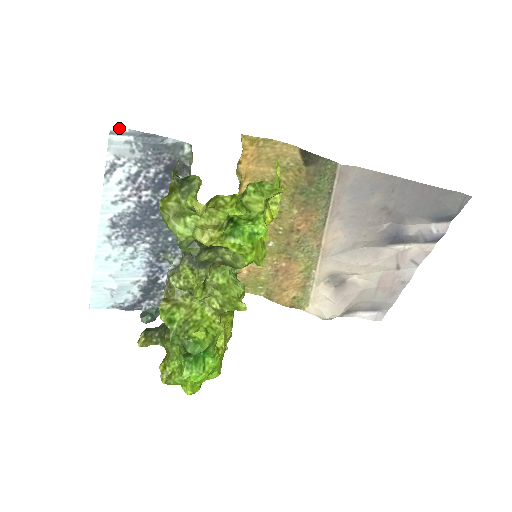
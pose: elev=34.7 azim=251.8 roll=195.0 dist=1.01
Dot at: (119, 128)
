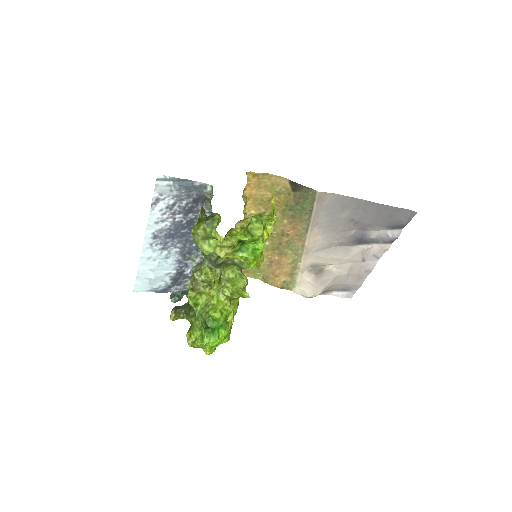
Dot at: (163, 176)
